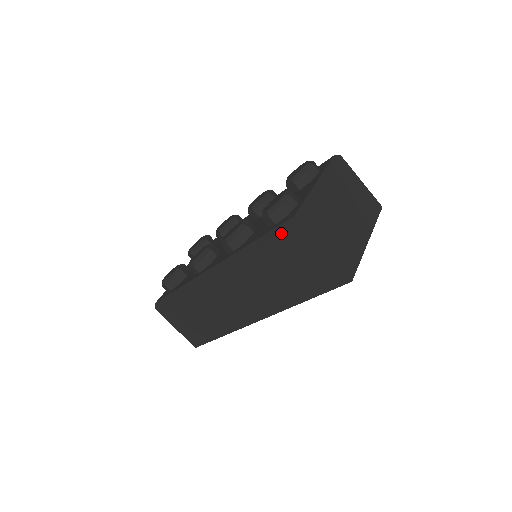
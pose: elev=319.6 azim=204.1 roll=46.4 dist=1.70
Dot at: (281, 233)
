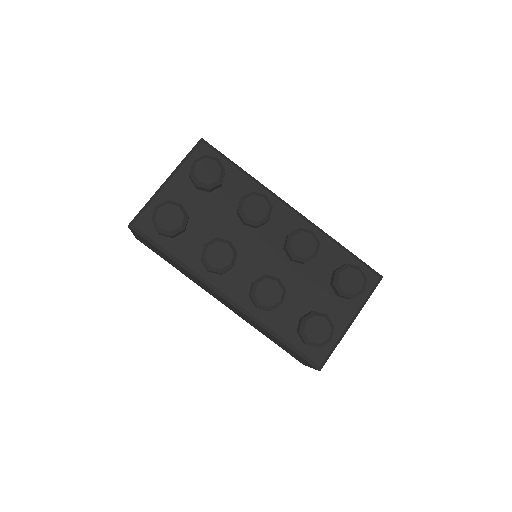
Dot at: (302, 358)
